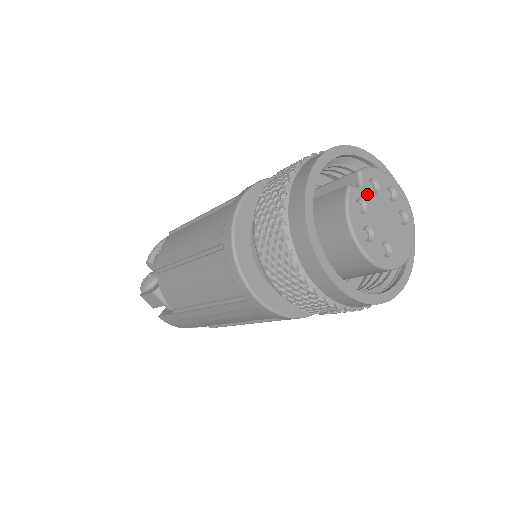
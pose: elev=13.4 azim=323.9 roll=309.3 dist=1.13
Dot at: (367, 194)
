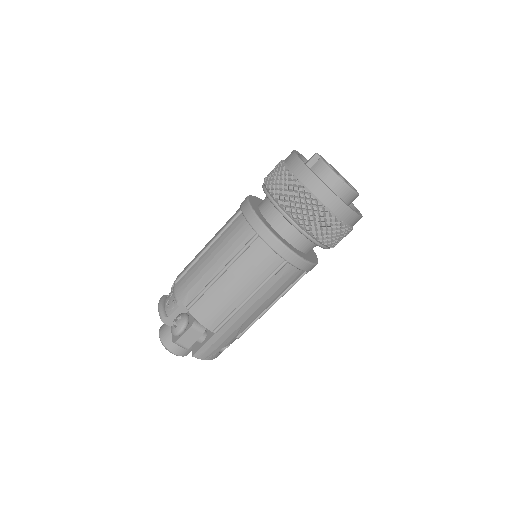
Dot at: (327, 163)
